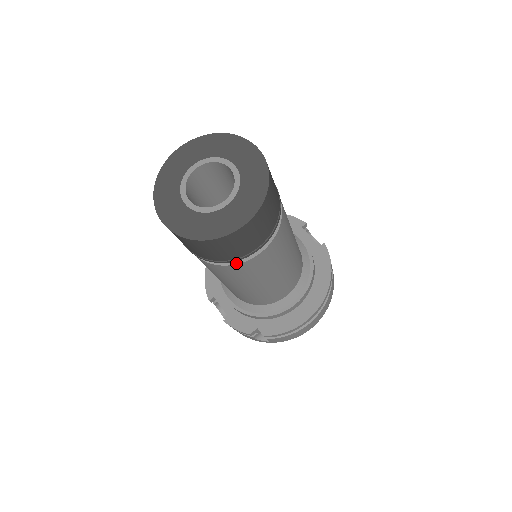
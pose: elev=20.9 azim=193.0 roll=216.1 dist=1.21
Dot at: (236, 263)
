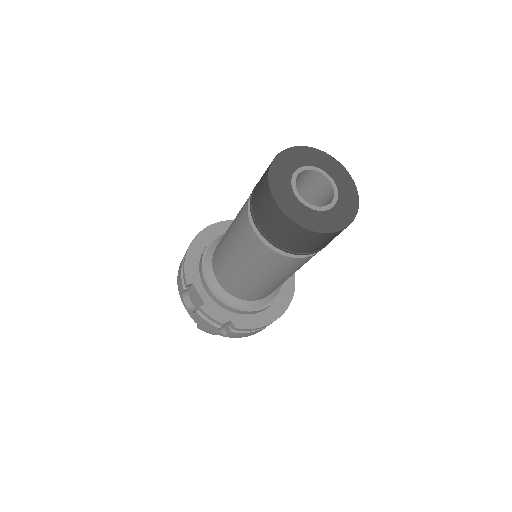
Dot at: (296, 257)
